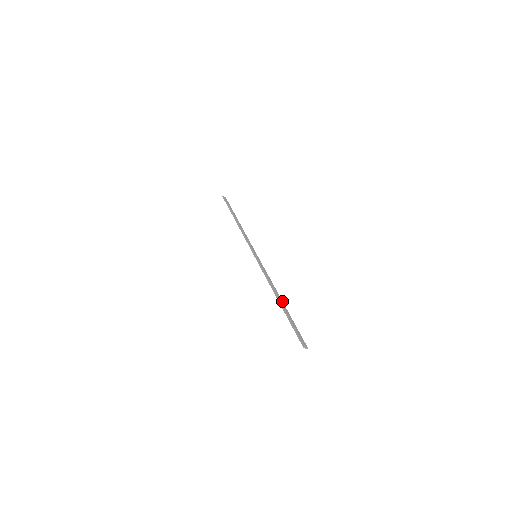
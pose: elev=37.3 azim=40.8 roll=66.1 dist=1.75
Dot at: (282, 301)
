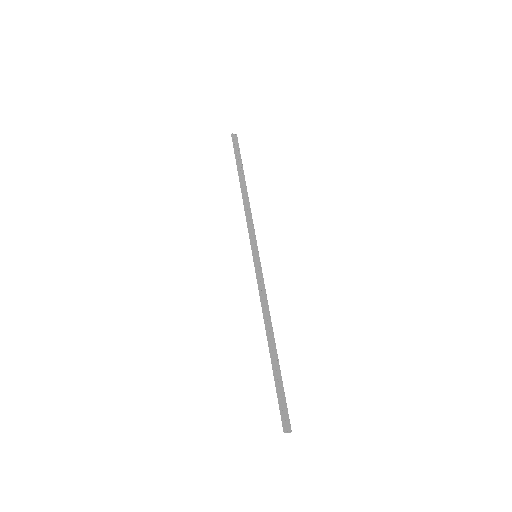
Dot at: (275, 344)
